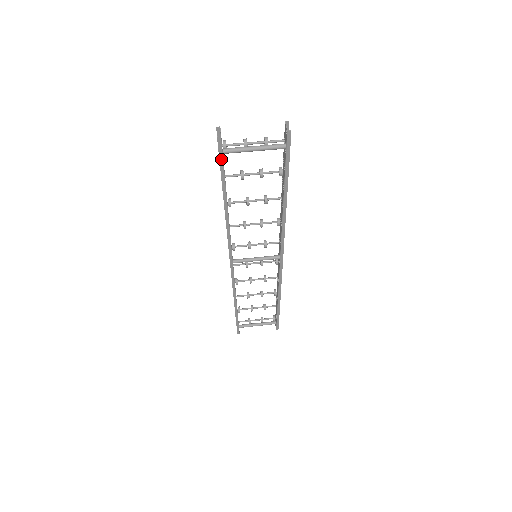
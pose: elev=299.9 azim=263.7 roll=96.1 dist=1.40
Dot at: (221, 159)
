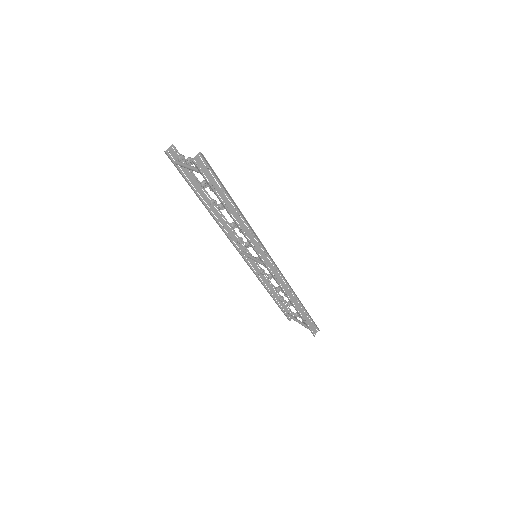
Dot at: (177, 168)
